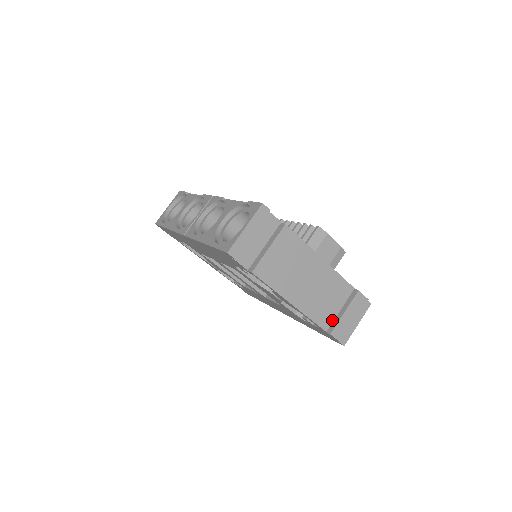
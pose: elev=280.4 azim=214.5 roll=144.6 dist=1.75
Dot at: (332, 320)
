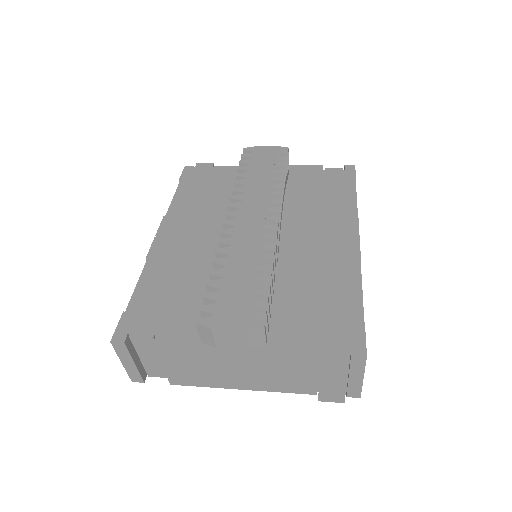
Dot at: (314, 385)
